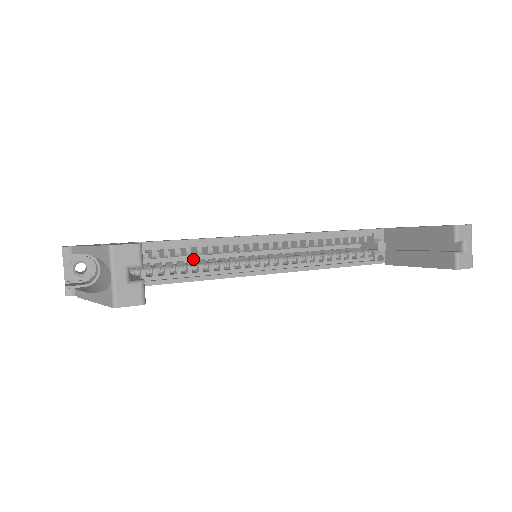
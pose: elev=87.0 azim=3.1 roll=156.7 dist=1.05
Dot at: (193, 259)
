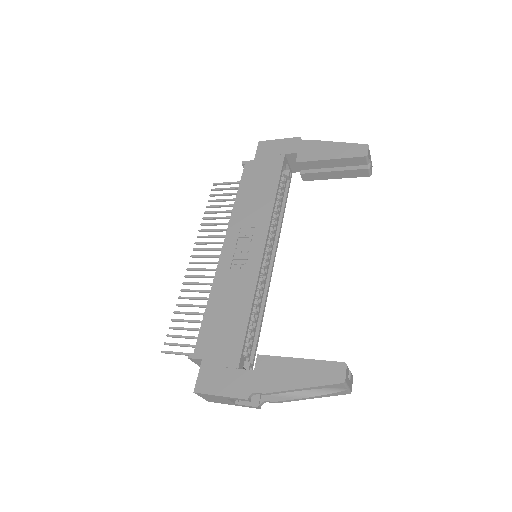
Dot at: occluded
